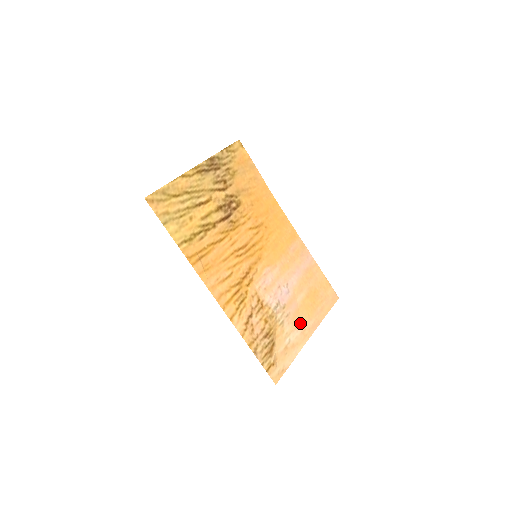
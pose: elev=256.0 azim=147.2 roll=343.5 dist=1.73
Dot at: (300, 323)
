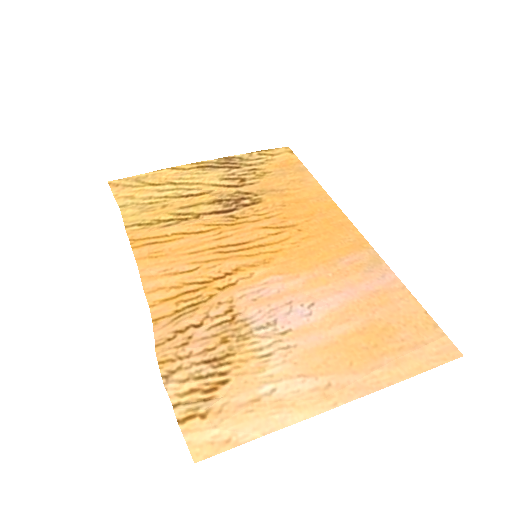
Dot at: (319, 371)
